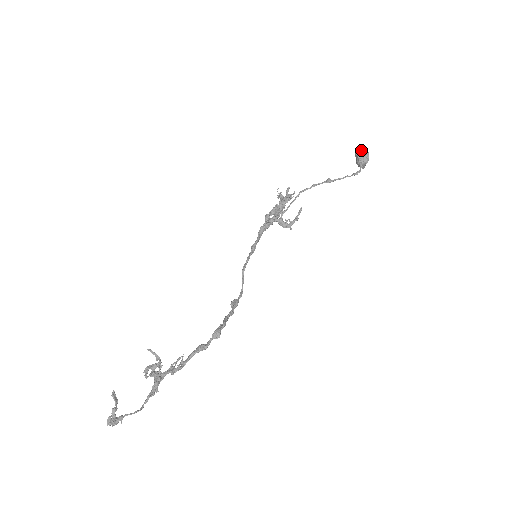
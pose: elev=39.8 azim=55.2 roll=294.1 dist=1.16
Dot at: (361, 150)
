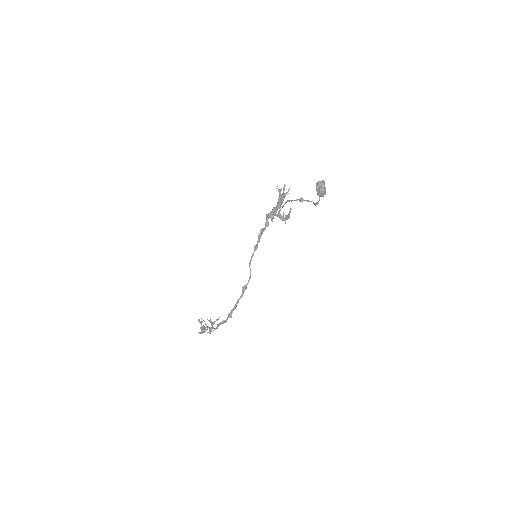
Dot at: (318, 186)
